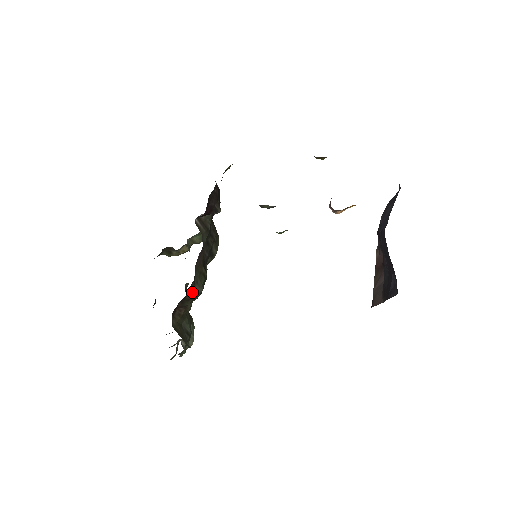
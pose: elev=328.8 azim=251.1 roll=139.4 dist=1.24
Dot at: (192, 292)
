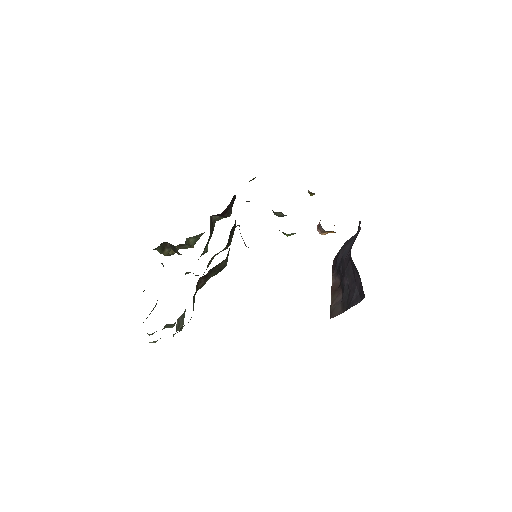
Dot at: (222, 263)
